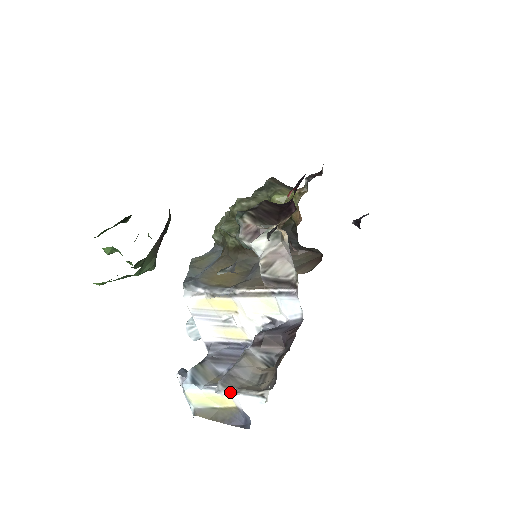
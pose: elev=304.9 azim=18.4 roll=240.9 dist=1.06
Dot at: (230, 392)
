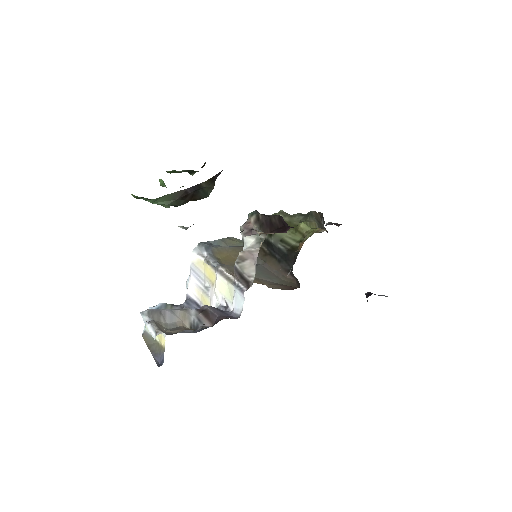
Dot at: (148, 319)
